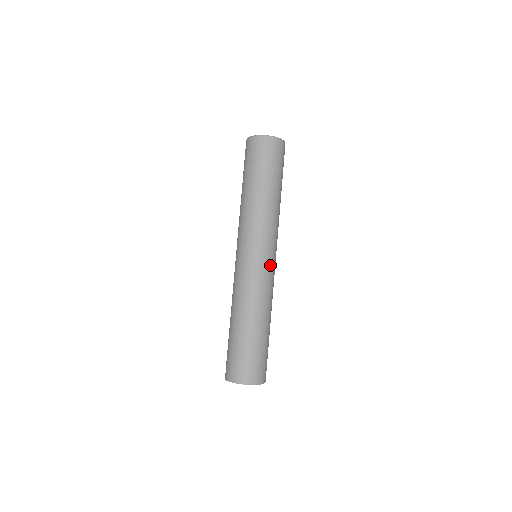
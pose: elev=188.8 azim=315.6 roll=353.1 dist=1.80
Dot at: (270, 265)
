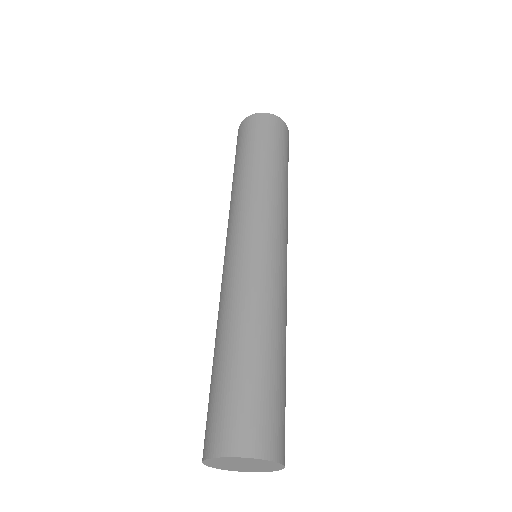
Dot at: (274, 253)
